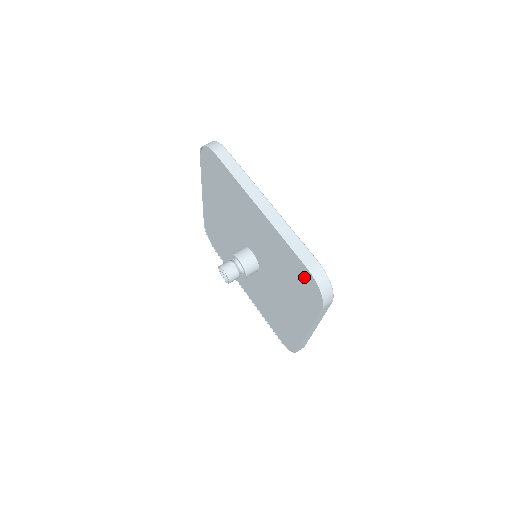
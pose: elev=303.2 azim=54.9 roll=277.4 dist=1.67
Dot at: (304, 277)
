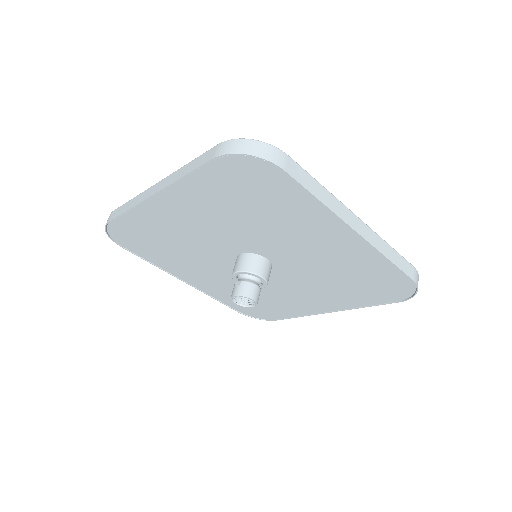
Dot at: (235, 175)
